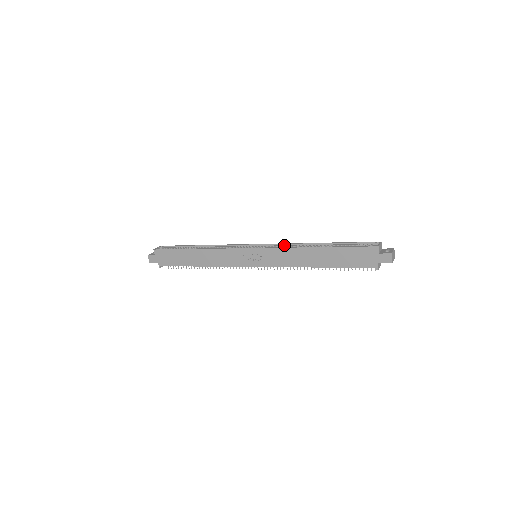
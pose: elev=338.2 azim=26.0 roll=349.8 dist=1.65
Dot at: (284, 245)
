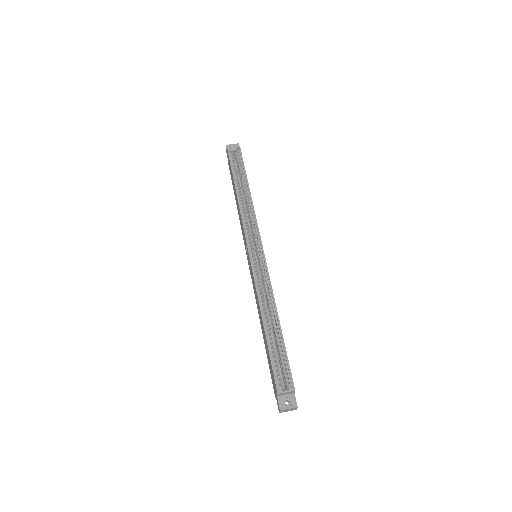
Dot at: (268, 280)
